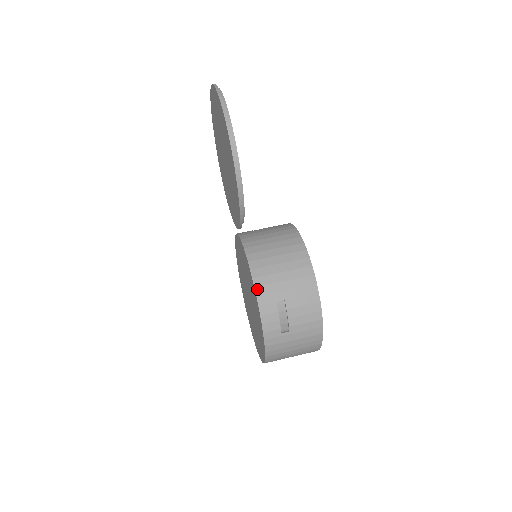
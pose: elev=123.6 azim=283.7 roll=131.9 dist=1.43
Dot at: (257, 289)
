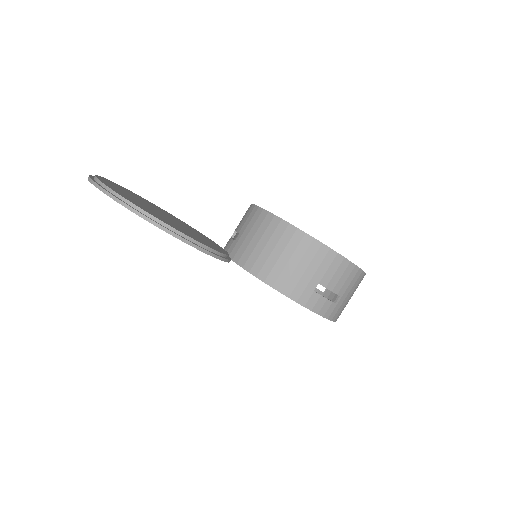
Dot at: (291, 297)
